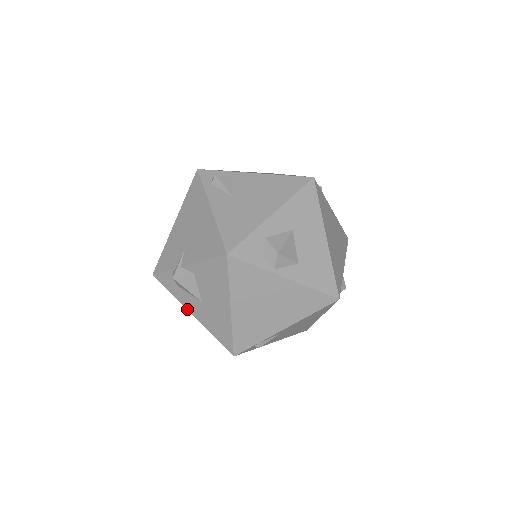
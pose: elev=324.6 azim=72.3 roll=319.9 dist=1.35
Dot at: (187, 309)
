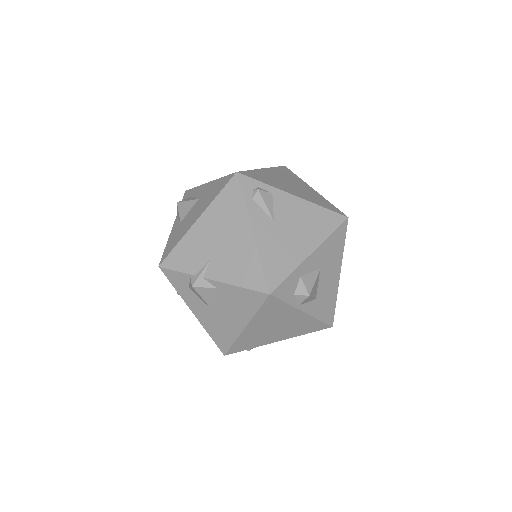
Dot at: (189, 307)
